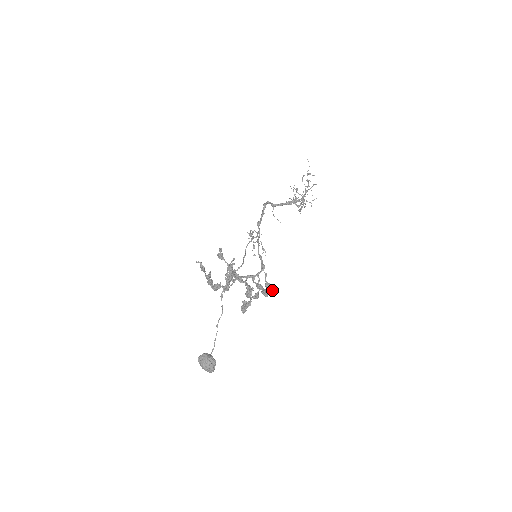
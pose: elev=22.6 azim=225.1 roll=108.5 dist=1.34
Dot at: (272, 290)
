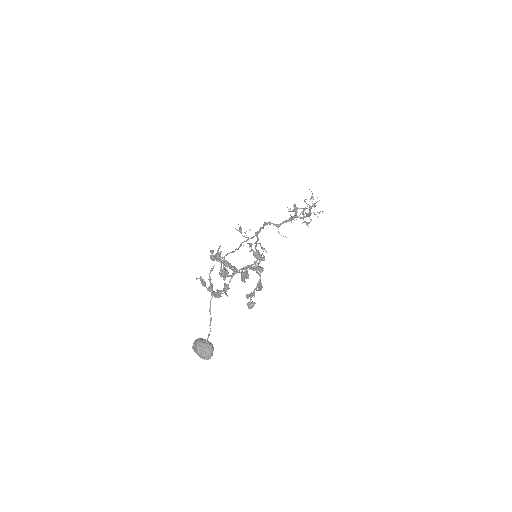
Dot at: (263, 259)
